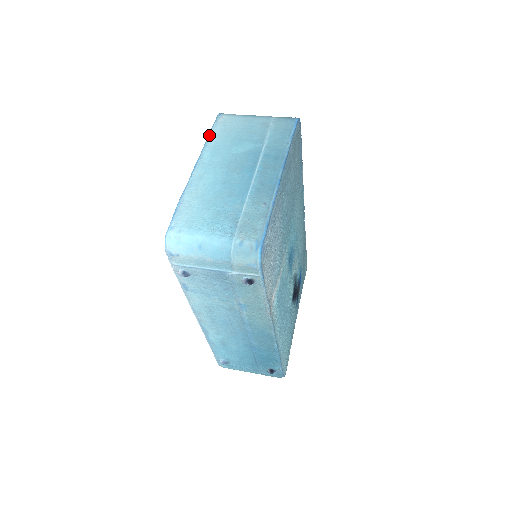
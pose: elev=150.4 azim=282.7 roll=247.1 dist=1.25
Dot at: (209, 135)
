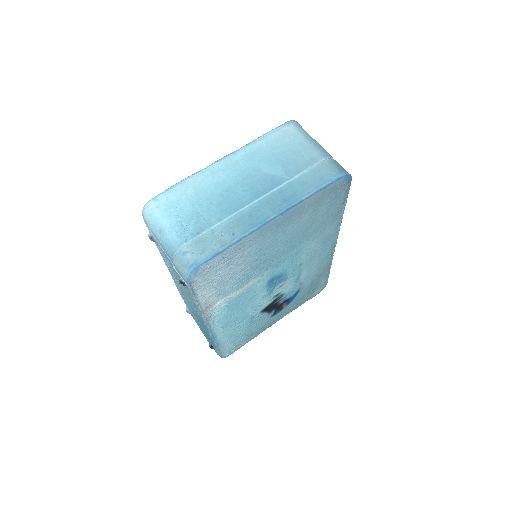
Dot at: (261, 136)
